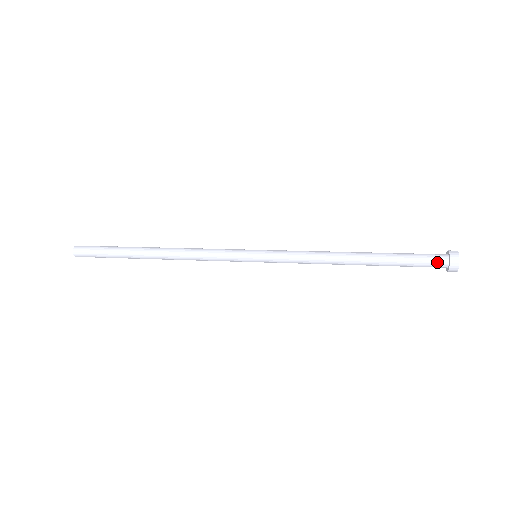
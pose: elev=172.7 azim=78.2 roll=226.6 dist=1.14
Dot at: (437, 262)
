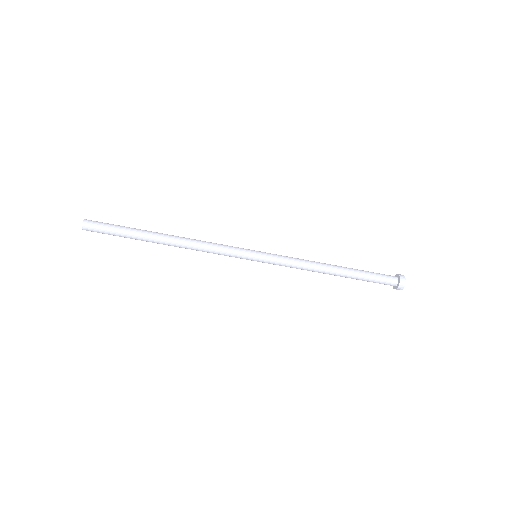
Dot at: (390, 276)
